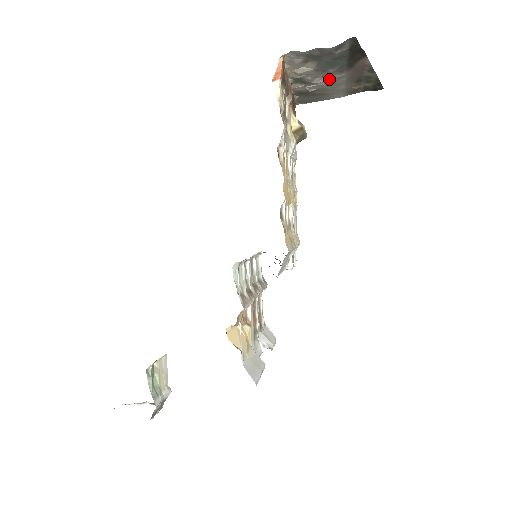
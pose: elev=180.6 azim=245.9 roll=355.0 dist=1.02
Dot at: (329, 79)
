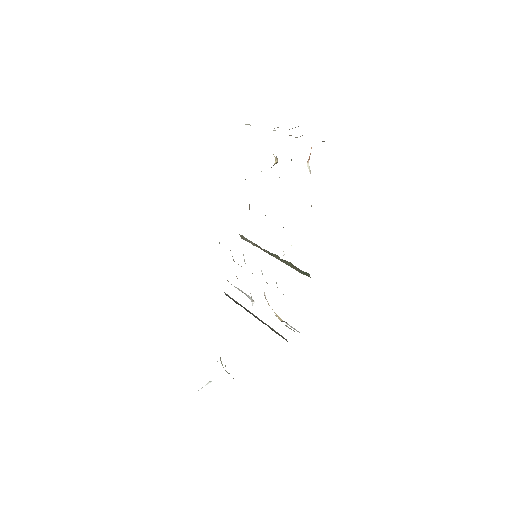
Dot at: occluded
